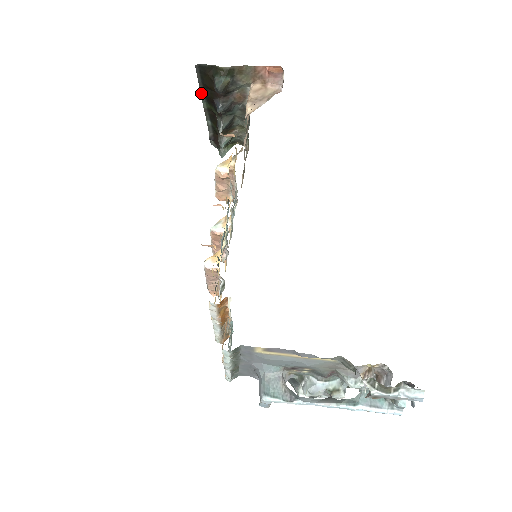
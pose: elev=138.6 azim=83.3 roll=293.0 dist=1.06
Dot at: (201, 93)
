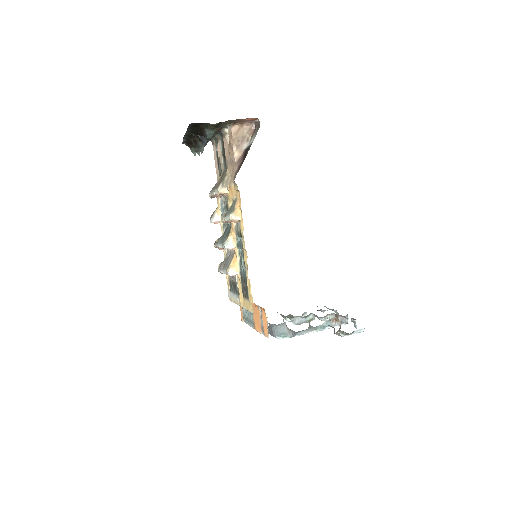
Dot at: (187, 130)
